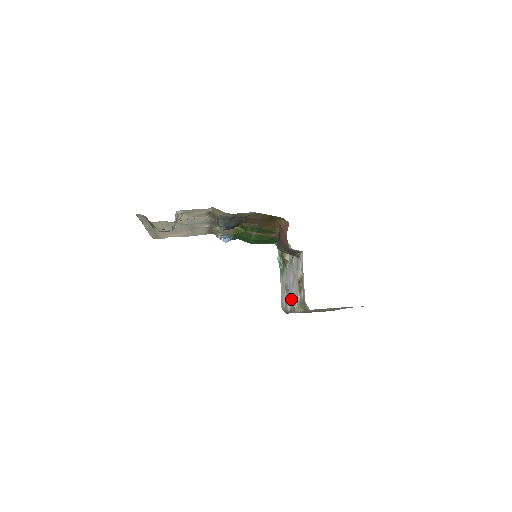
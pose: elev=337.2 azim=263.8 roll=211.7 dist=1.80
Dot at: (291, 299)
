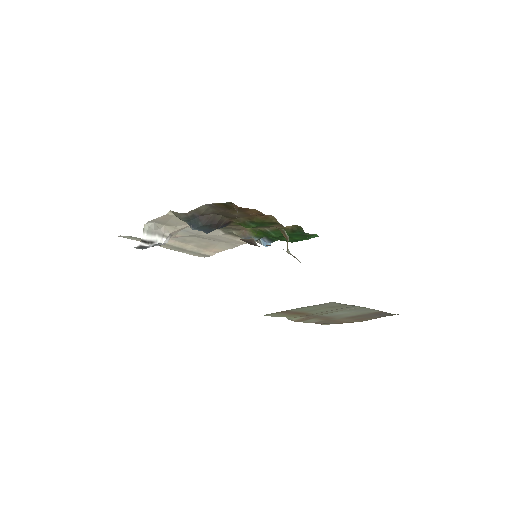
Dot at: occluded
